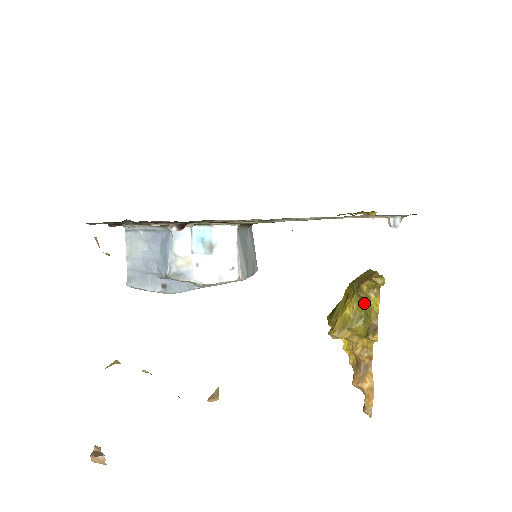
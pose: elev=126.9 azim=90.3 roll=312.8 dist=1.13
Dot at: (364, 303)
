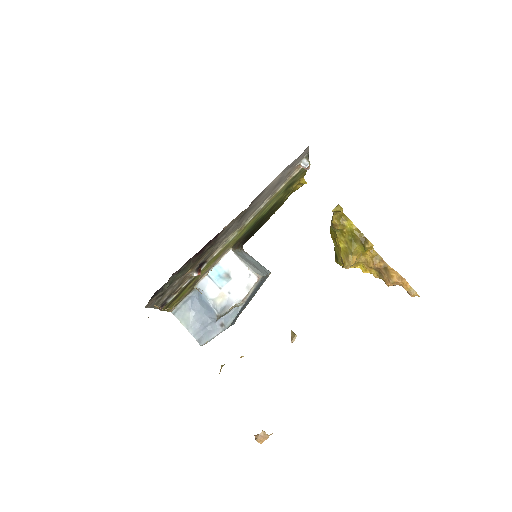
Dot at: (345, 231)
